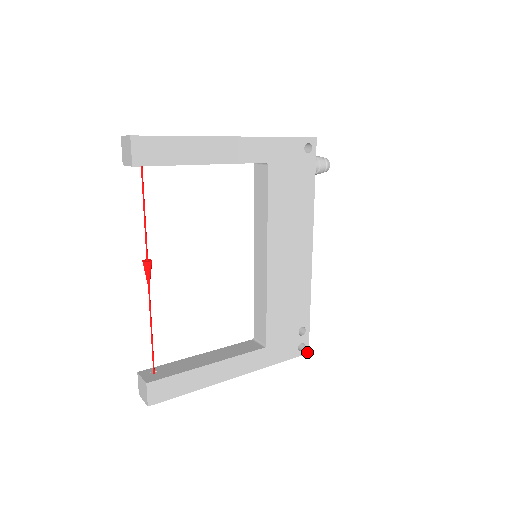
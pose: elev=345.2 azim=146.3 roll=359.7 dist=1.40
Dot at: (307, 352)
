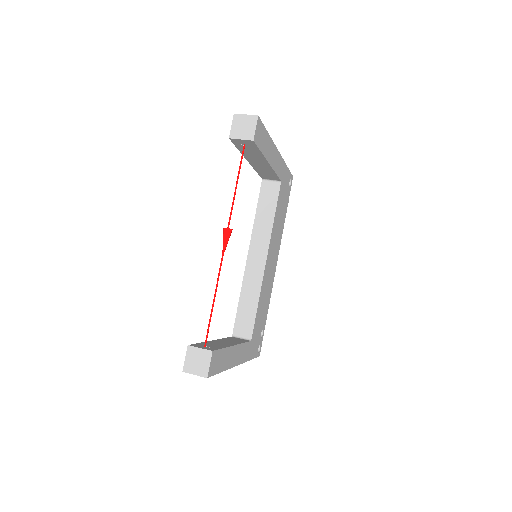
Dot at: (259, 355)
